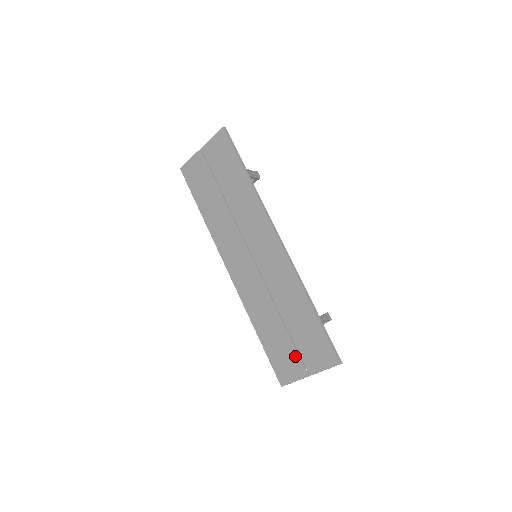
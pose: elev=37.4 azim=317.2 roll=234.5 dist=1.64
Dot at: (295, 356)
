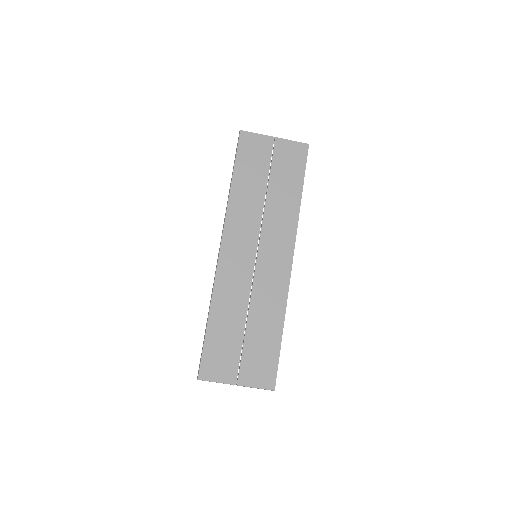
Dot at: (235, 361)
